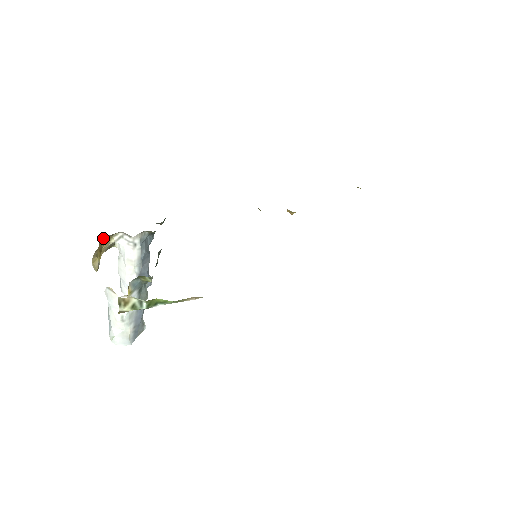
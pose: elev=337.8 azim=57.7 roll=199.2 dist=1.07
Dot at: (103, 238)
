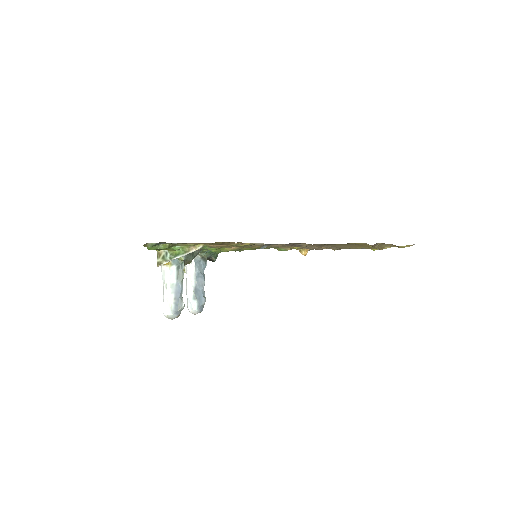
Dot at: occluded
